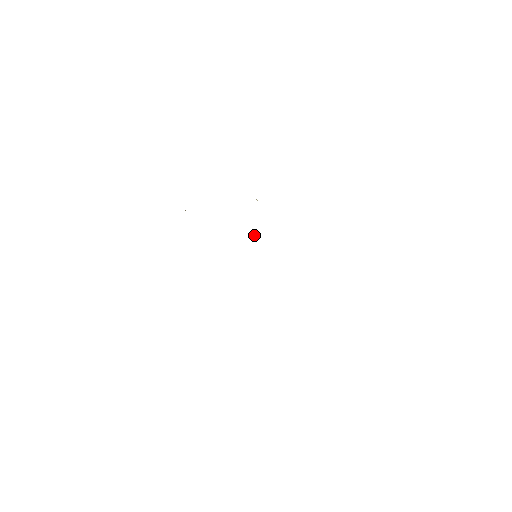
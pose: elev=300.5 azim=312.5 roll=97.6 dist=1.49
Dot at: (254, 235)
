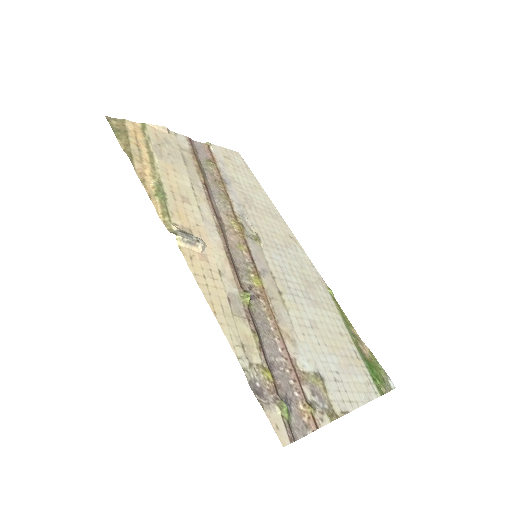
Dot at: (227, 248)
